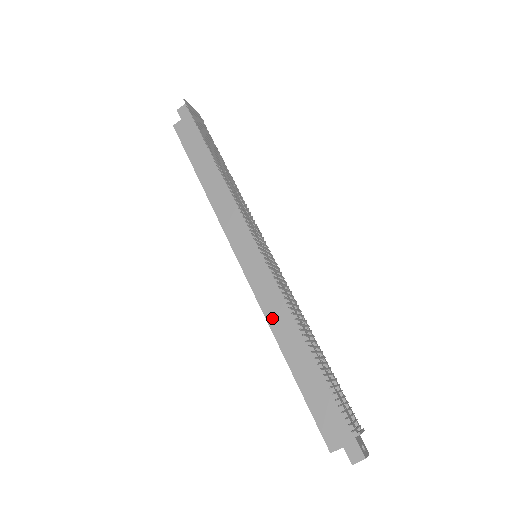
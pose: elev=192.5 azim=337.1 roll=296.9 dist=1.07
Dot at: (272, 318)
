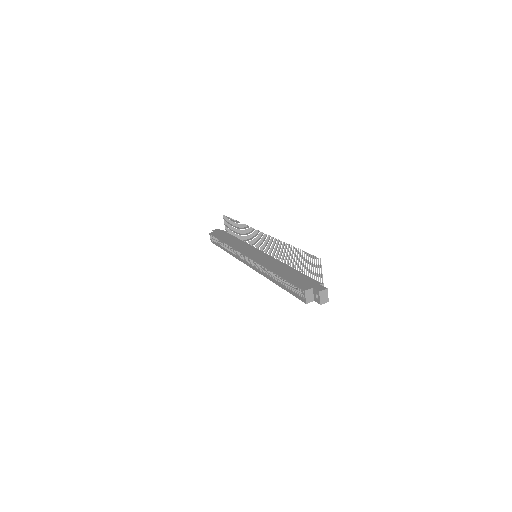
Dot at: (266, 264)
